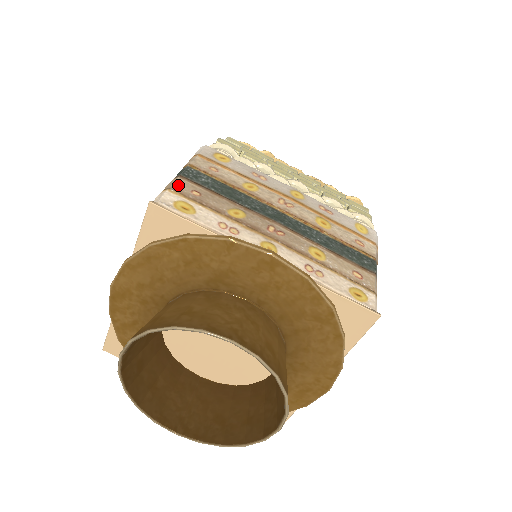
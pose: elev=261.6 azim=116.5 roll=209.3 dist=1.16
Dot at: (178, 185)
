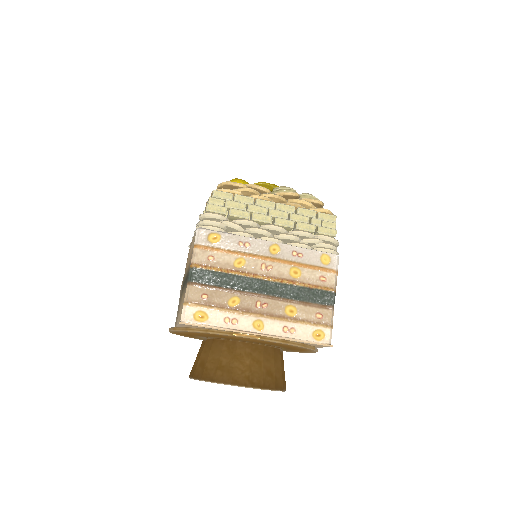
Dot at: (192, 295)
